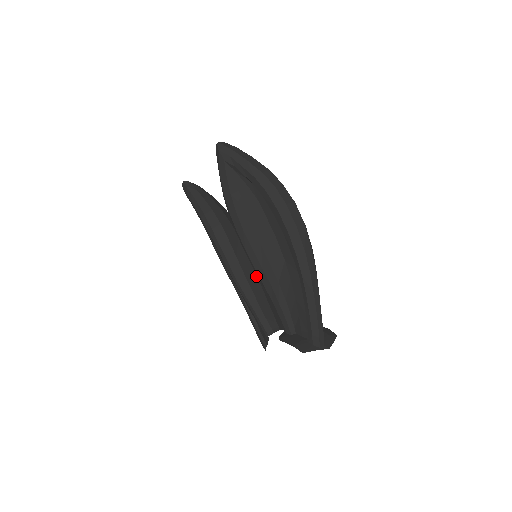
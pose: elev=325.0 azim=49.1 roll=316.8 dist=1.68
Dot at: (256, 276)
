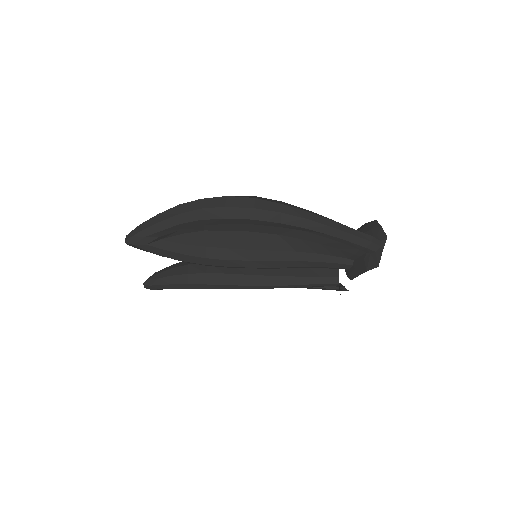
Dot at: occluded
